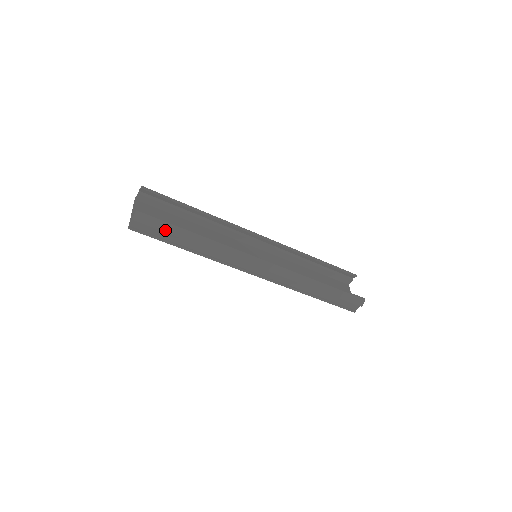
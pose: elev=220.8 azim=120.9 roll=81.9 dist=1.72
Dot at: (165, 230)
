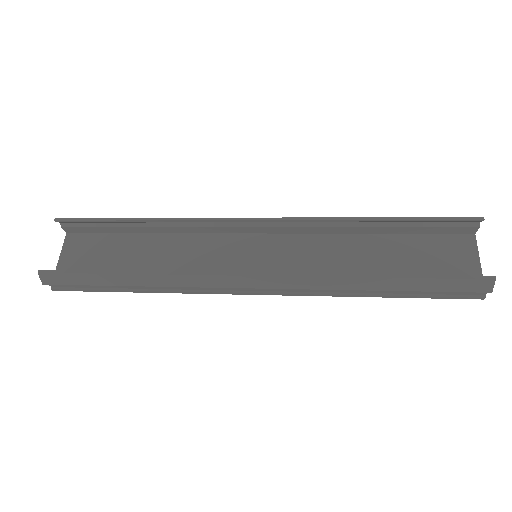
Dot at: (87, 283)
